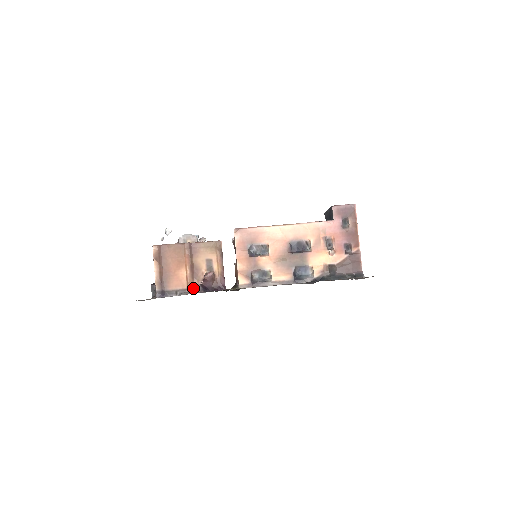
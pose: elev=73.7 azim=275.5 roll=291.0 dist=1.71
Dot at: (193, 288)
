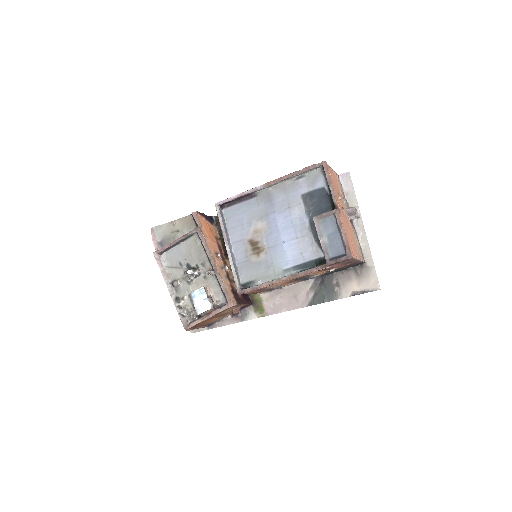
Dot at: (228, 315)
